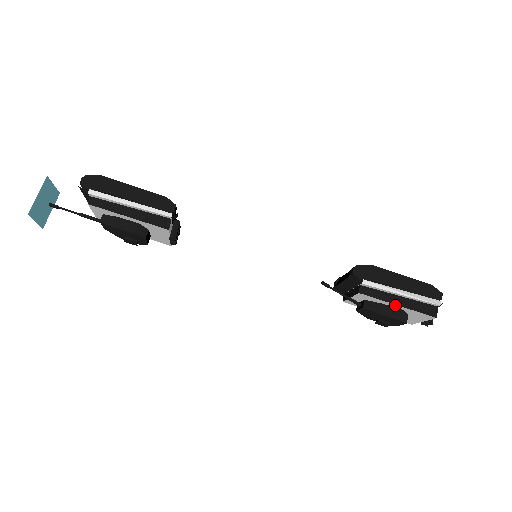
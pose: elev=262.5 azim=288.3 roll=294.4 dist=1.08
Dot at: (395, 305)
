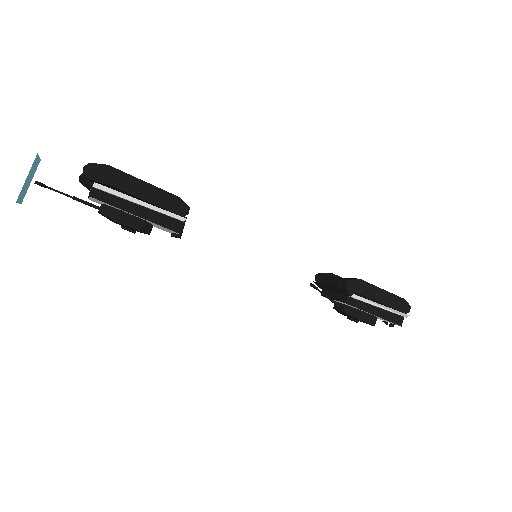
Dot at: (372, 314)
